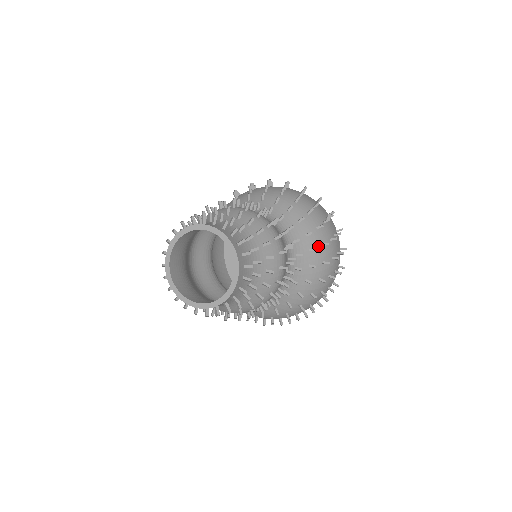
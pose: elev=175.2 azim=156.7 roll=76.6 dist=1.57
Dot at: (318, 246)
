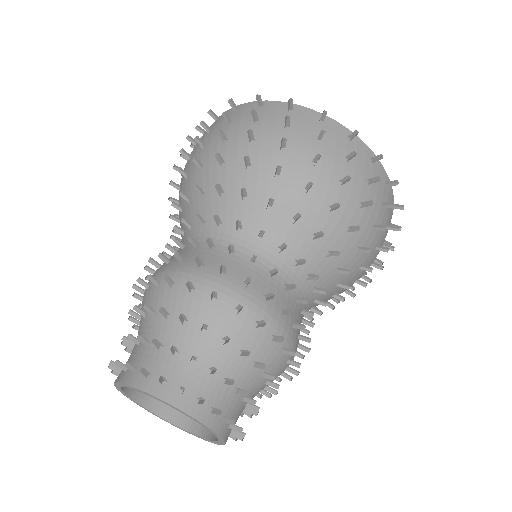
Dot at: occluded
